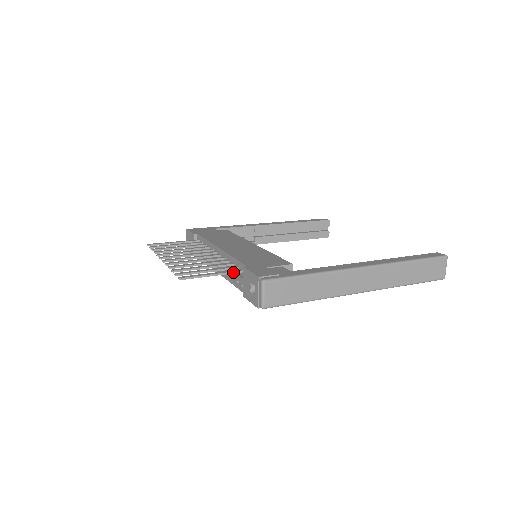
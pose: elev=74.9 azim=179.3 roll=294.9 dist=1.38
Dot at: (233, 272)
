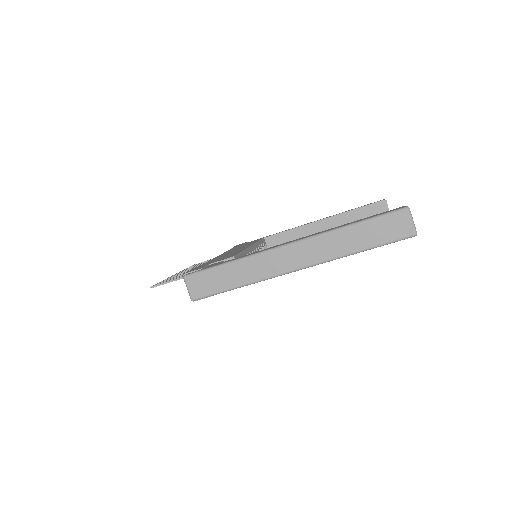
Dot at: occluded
